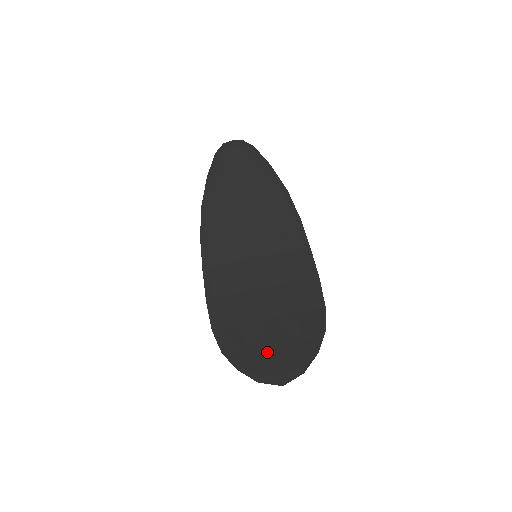
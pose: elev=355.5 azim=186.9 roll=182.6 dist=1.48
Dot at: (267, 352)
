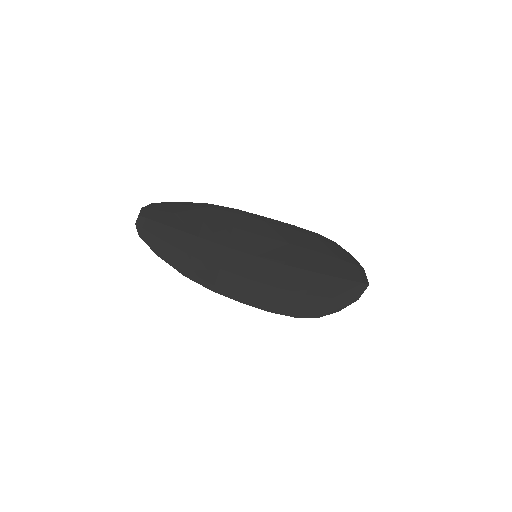
Dot at: (339, 284)
